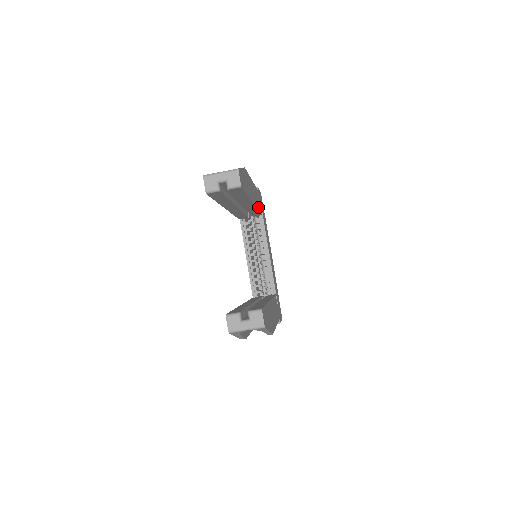
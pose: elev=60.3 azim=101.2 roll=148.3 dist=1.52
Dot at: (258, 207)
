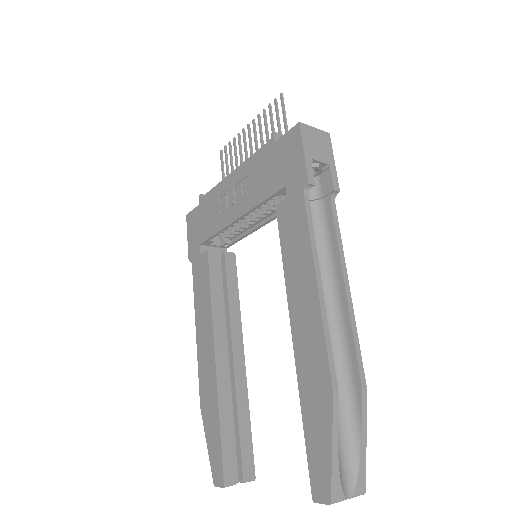
Dot at: occluded
